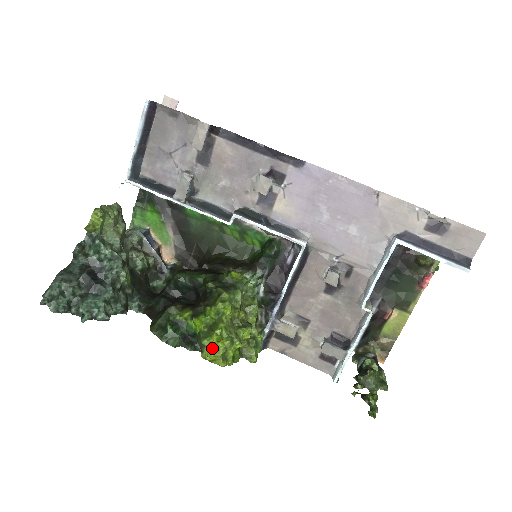
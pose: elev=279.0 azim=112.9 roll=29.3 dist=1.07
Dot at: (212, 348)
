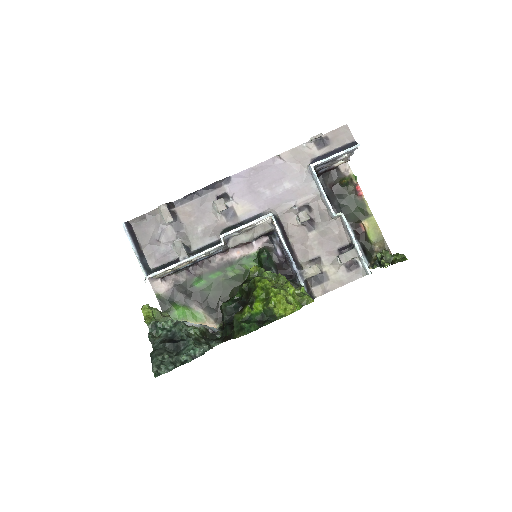
Dot at: (277, 303)
